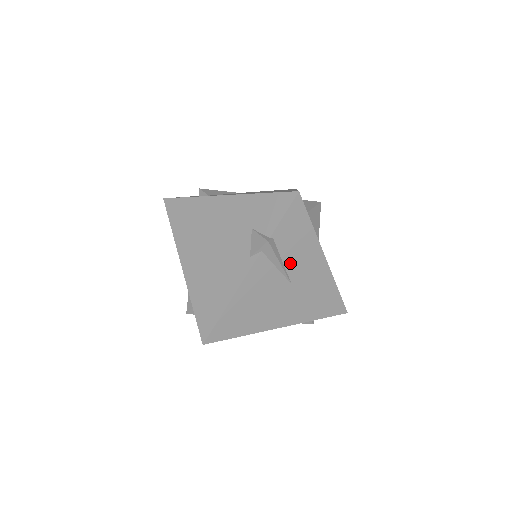
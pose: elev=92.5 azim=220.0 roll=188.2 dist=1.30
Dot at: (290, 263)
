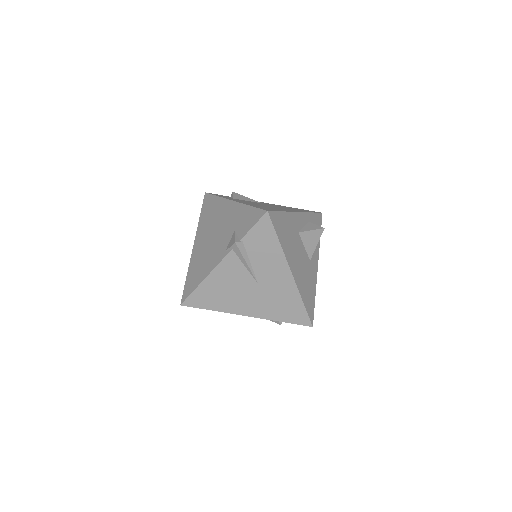
Dot at: (257, 266)
